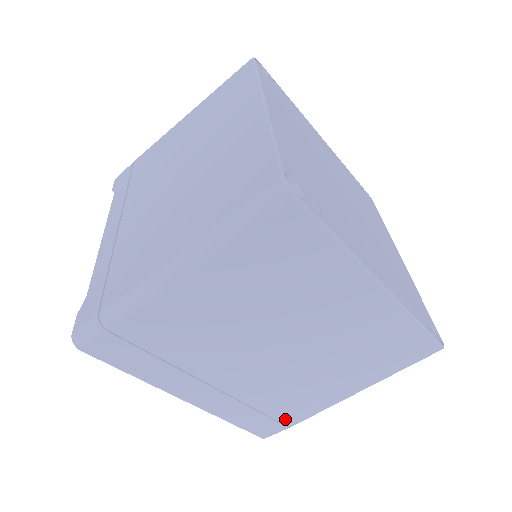
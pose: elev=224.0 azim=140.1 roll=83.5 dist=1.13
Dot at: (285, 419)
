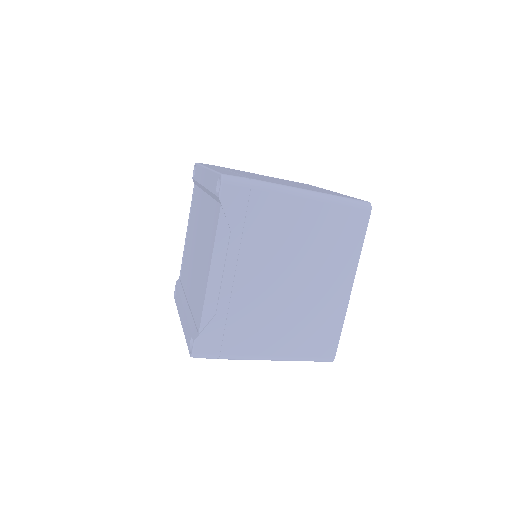
Dot at: occluded
